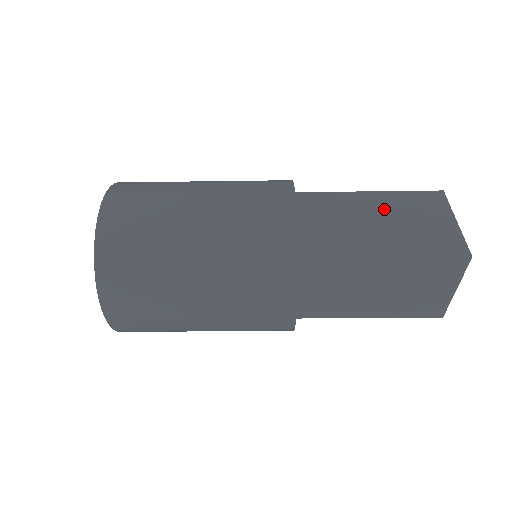
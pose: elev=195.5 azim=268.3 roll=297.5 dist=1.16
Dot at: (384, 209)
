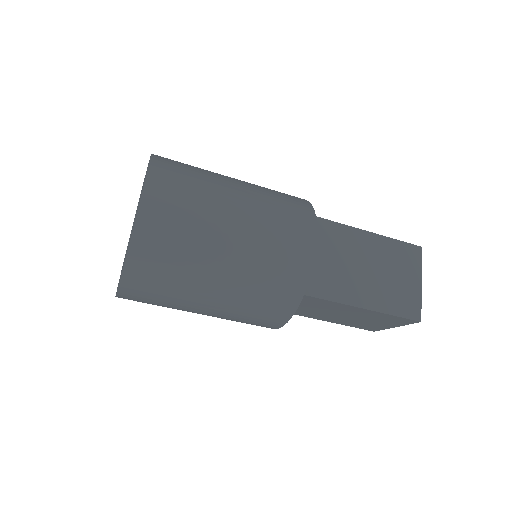
Dot at: occluded
